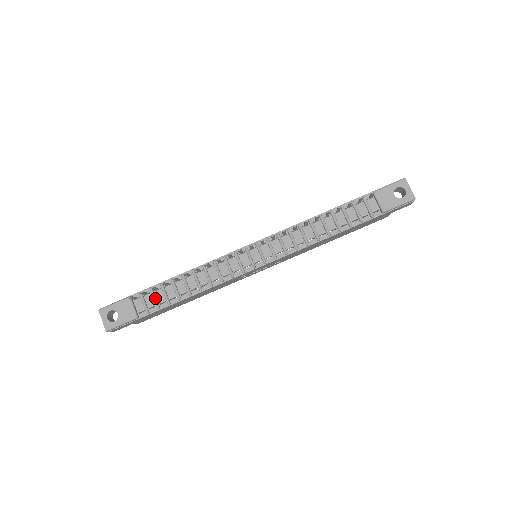
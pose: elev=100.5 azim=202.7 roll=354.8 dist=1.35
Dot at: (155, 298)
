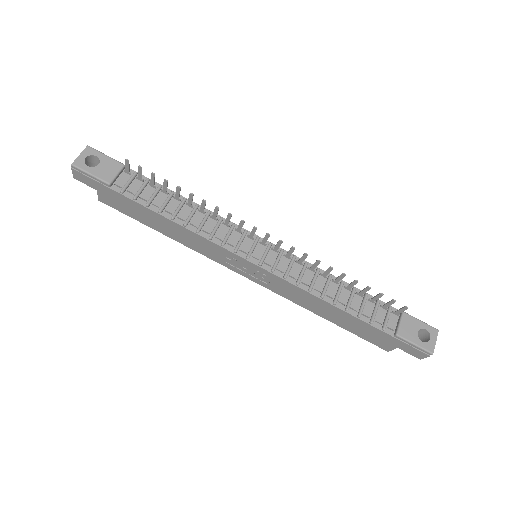
Dot at: (142, 188)
